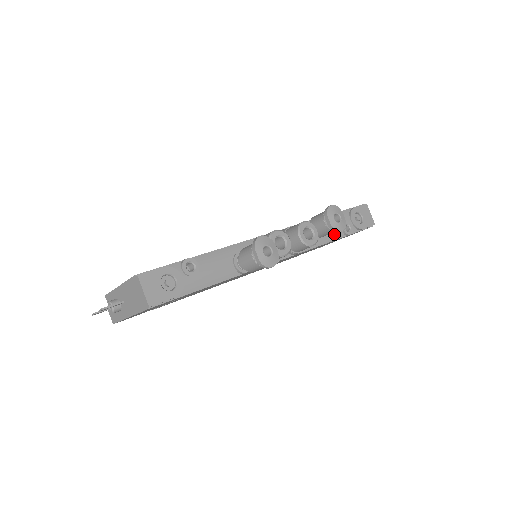
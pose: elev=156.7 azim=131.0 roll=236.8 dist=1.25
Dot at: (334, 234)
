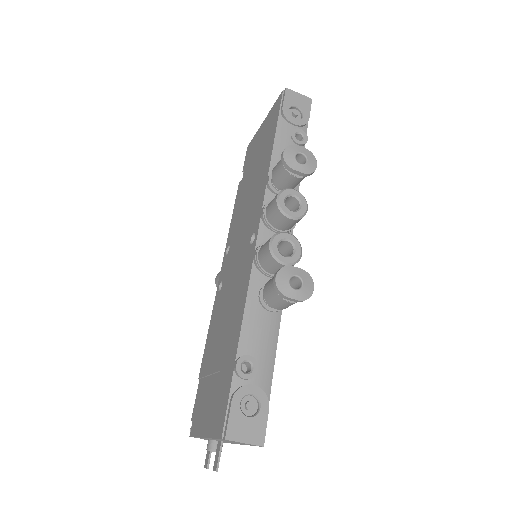
Dot at: occluded
